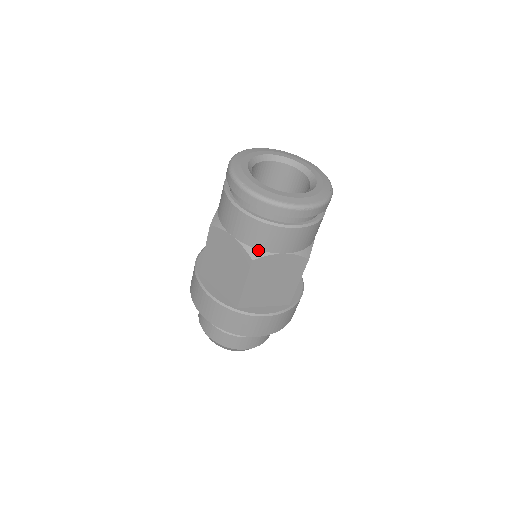
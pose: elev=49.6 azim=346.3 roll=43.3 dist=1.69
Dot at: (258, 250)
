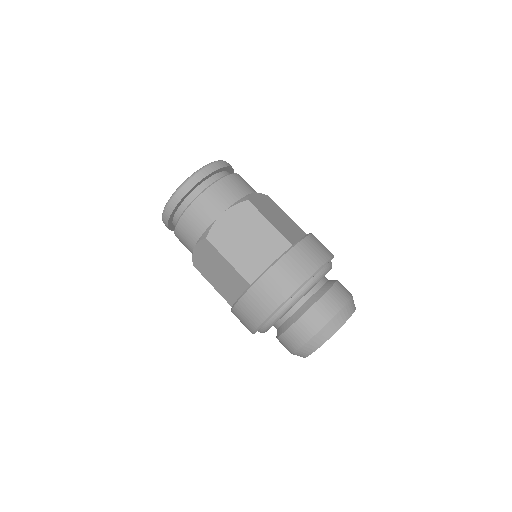
Dot at: (242, 198)
